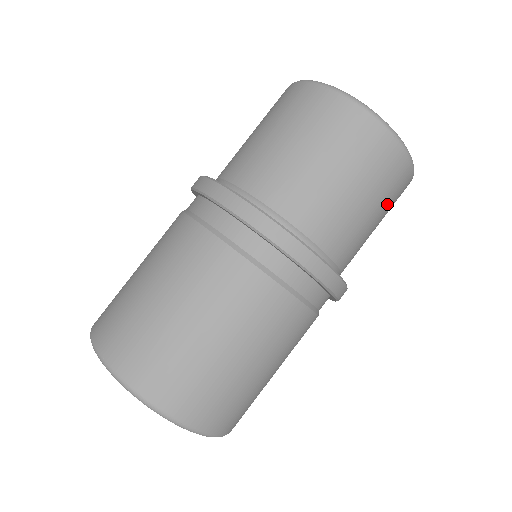
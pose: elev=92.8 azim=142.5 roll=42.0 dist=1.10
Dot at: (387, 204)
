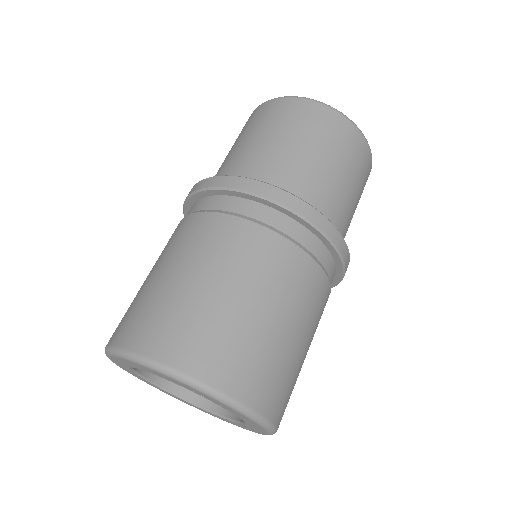
Dot at: (357, 173)
